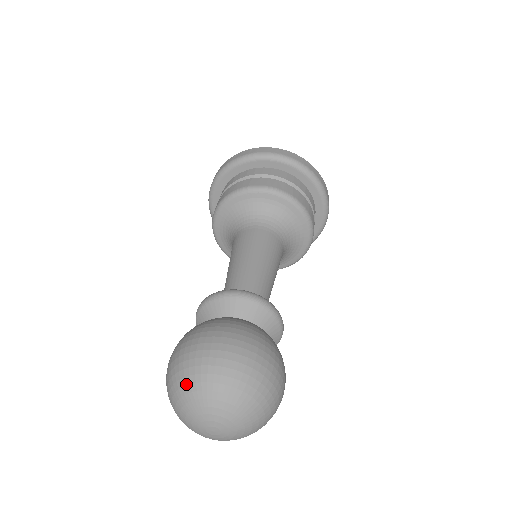
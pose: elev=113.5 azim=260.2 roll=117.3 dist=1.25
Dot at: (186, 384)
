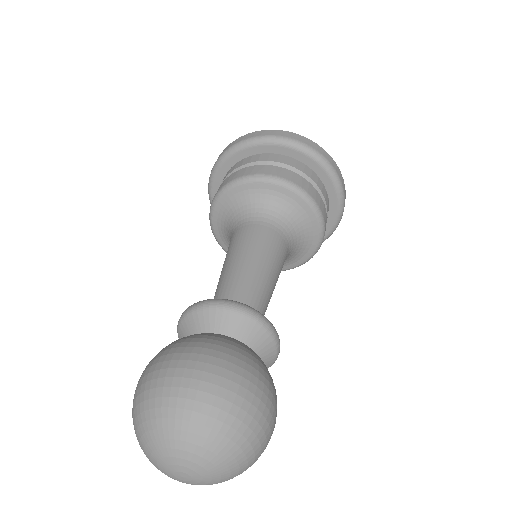
Dot at: (151, 418)
